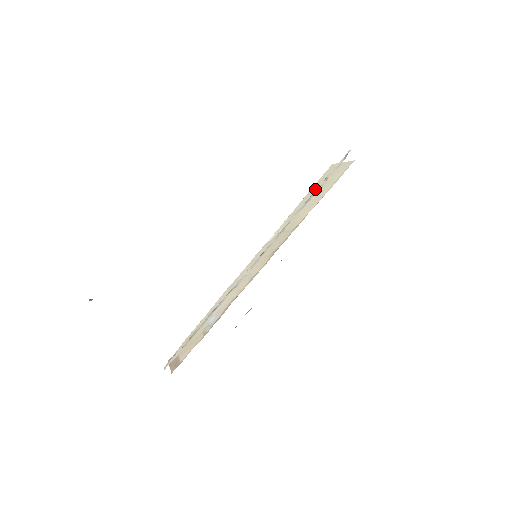
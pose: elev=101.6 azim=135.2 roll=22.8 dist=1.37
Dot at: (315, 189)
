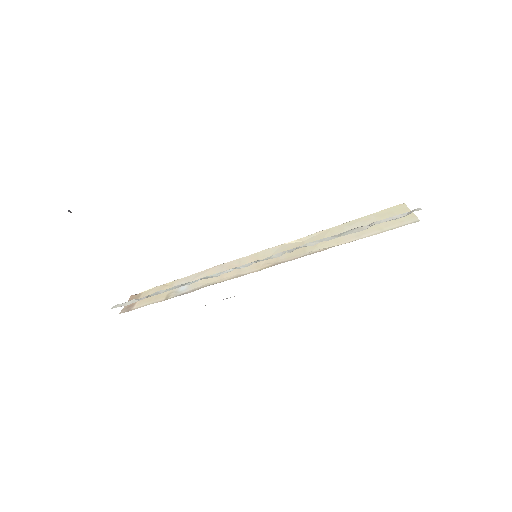
Dot at: (364, 221)
